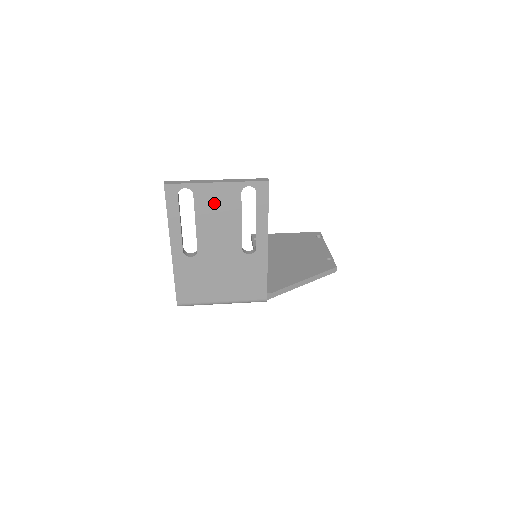
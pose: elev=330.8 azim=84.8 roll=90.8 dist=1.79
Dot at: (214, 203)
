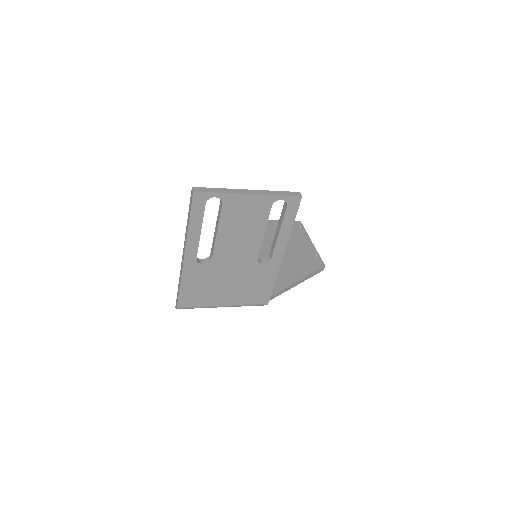
Dot at: (241, 214)
